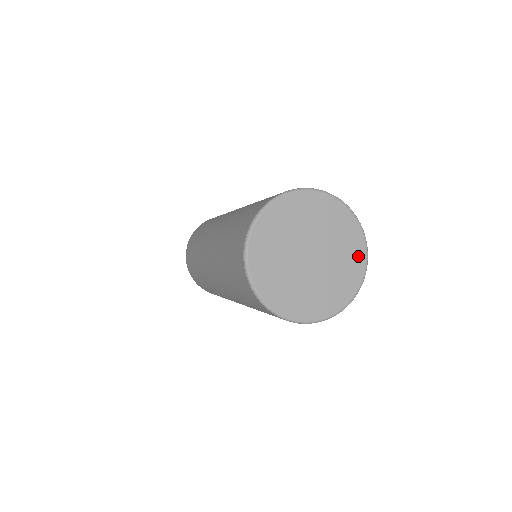
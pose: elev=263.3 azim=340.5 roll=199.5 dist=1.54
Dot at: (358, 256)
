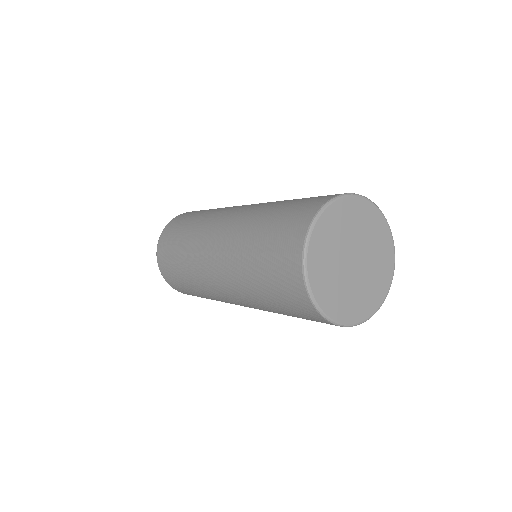
Dot at: (379, 222)
